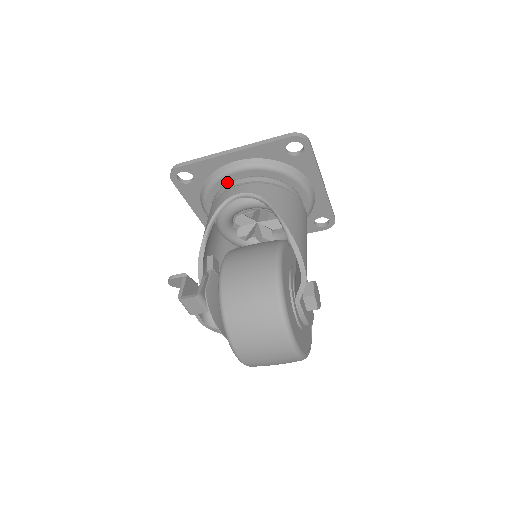
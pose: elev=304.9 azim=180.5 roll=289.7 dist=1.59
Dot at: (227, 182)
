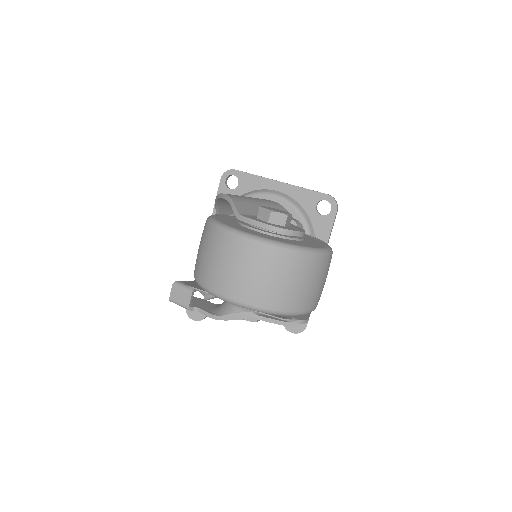
Dot at: occluded
